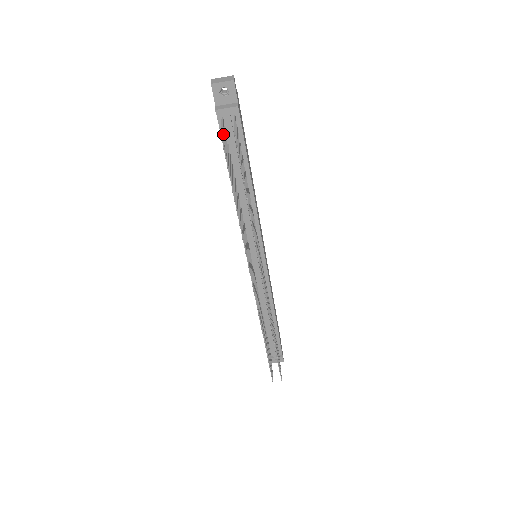
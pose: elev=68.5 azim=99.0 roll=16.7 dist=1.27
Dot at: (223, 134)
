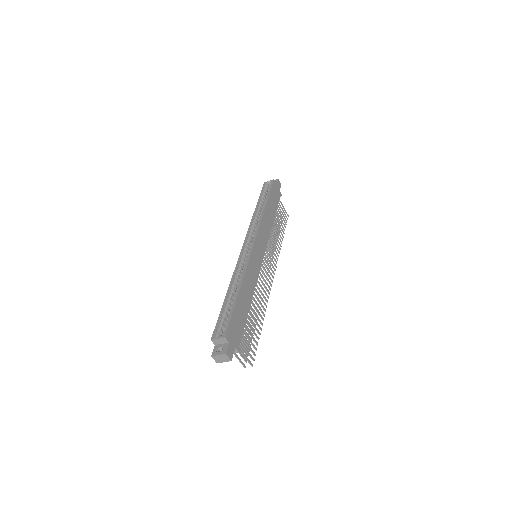
Dot at: occluded
